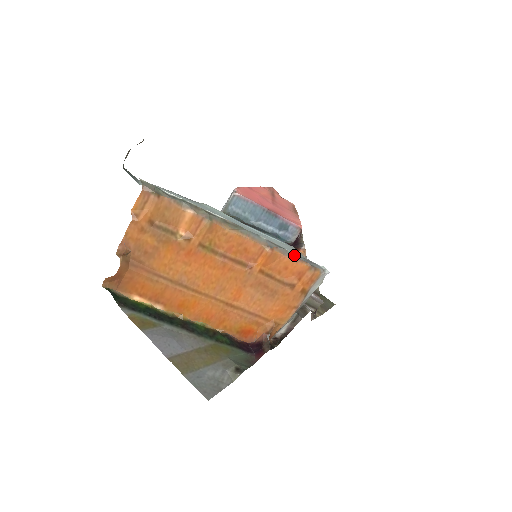
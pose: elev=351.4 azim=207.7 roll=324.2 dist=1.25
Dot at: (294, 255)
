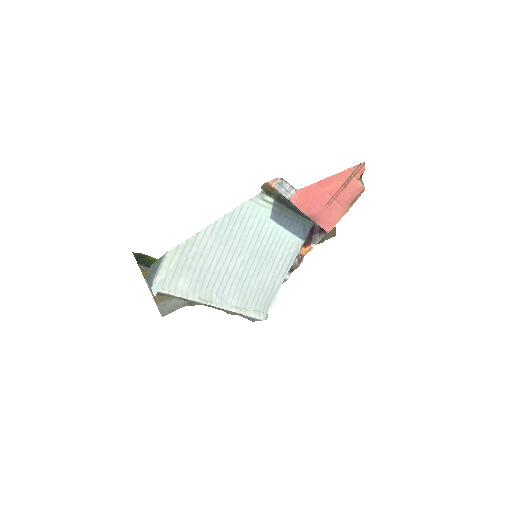
Dot at: (244, 317)
